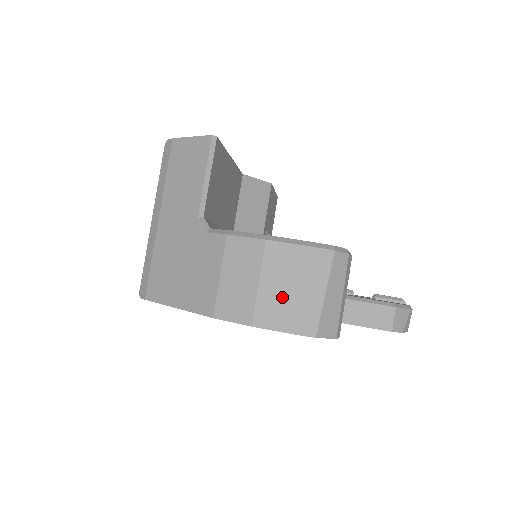
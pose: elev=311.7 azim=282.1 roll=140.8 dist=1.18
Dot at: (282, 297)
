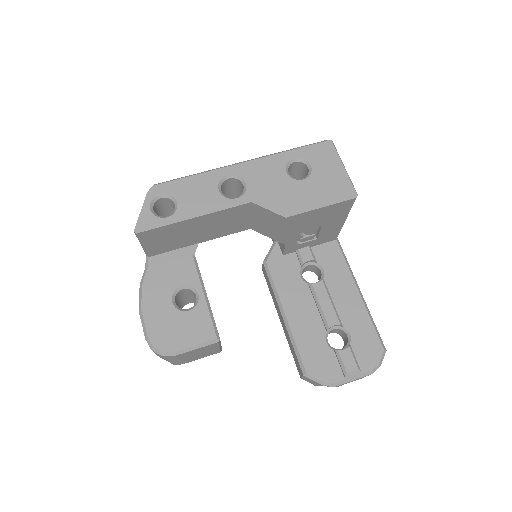
Dot at: occluded
